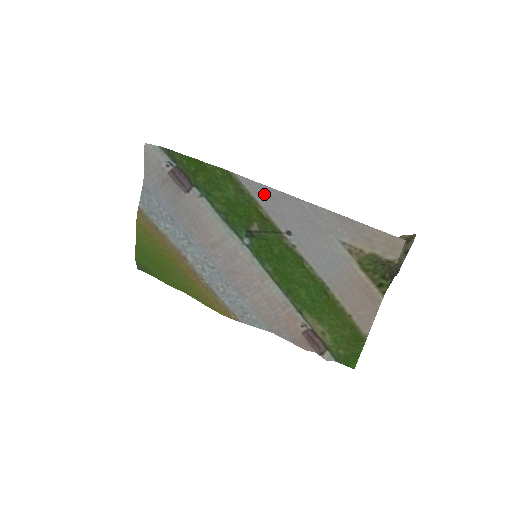
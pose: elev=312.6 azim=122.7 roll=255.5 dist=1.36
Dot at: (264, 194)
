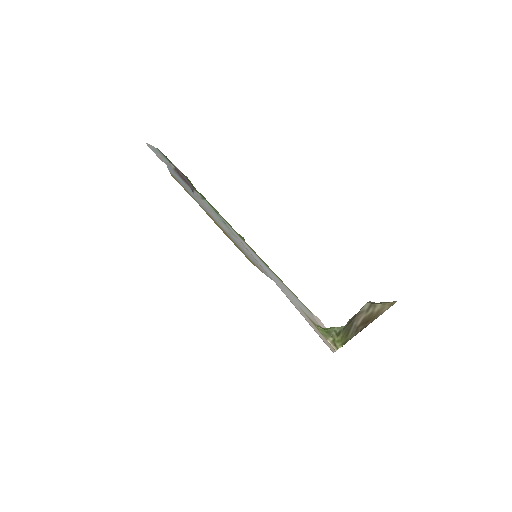
Dot at: (239, 238)
